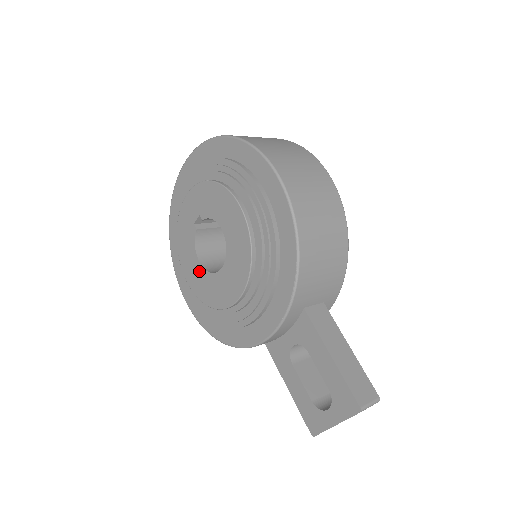
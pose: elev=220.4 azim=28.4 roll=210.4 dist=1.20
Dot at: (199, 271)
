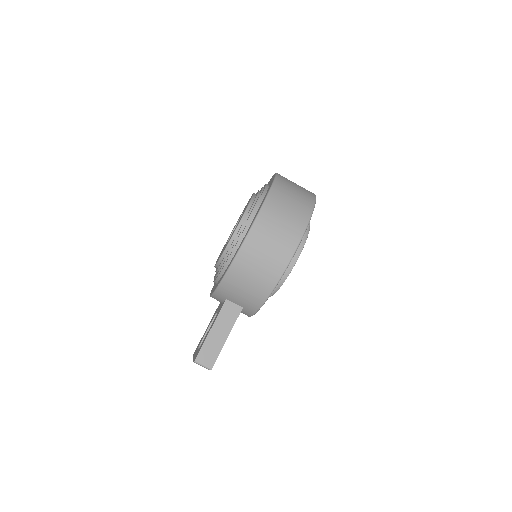
Dot at: occluded
